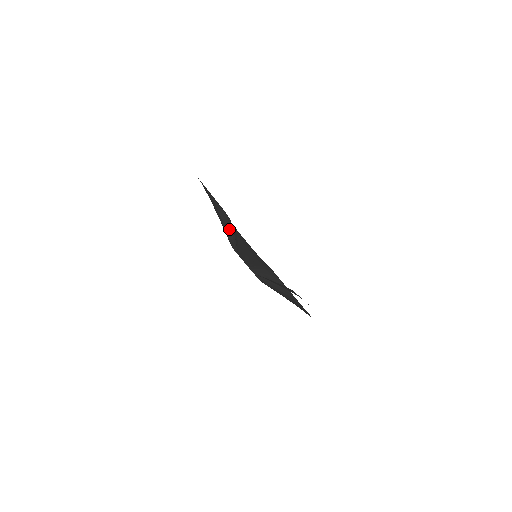
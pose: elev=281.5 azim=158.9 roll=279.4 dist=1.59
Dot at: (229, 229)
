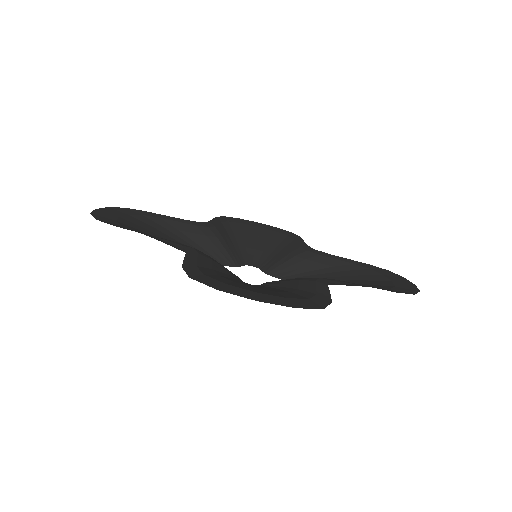
Dot at: (208, 243)
